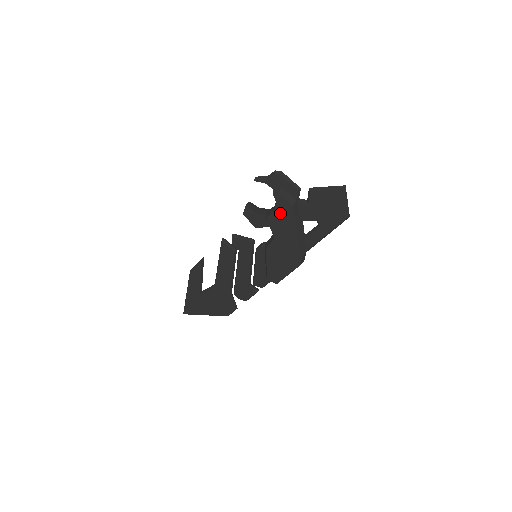
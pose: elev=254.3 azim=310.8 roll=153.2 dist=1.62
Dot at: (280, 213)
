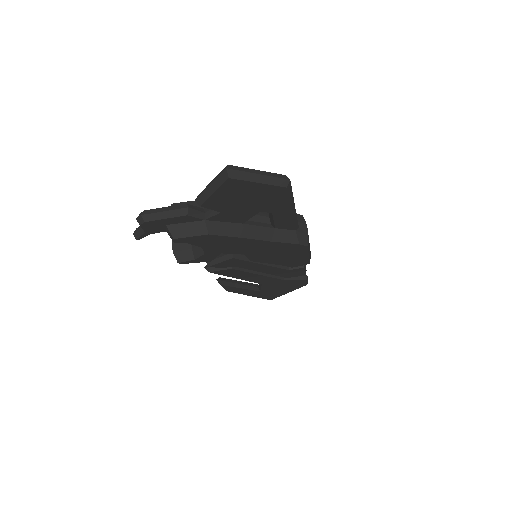
Dot at: (208, 244)
